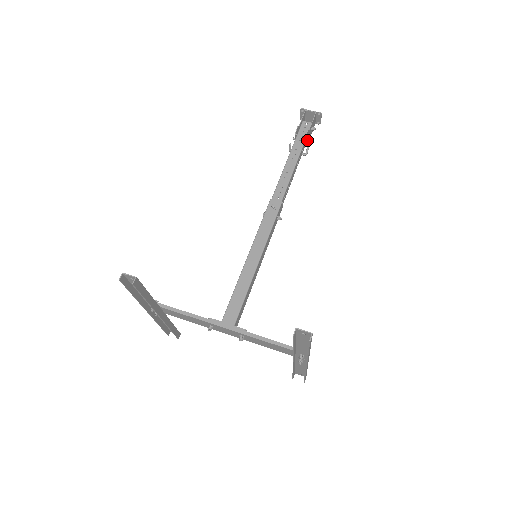
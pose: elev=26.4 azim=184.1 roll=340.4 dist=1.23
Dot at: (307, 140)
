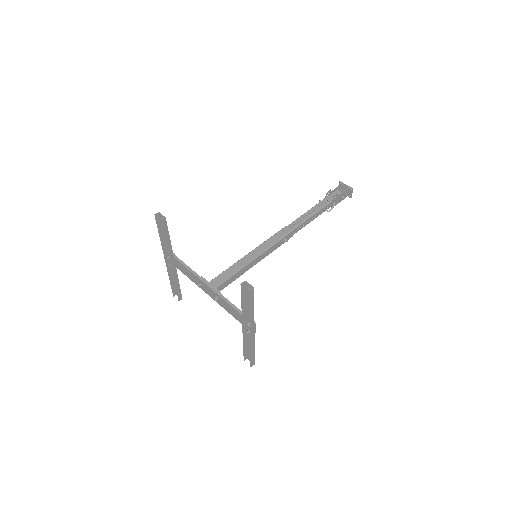
Dot at: (334, 202)
